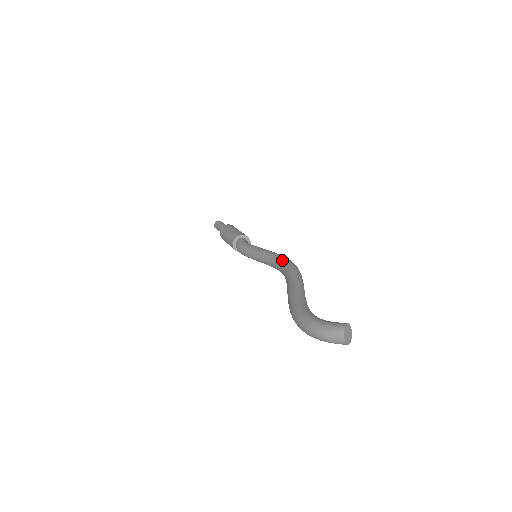
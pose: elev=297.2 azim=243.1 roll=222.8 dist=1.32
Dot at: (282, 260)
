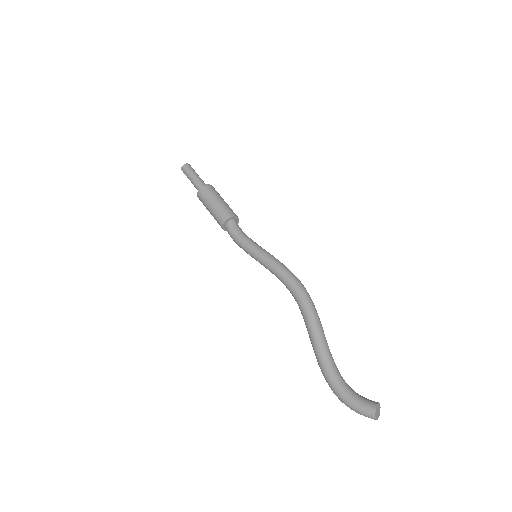
Dot at: (289, 285)
